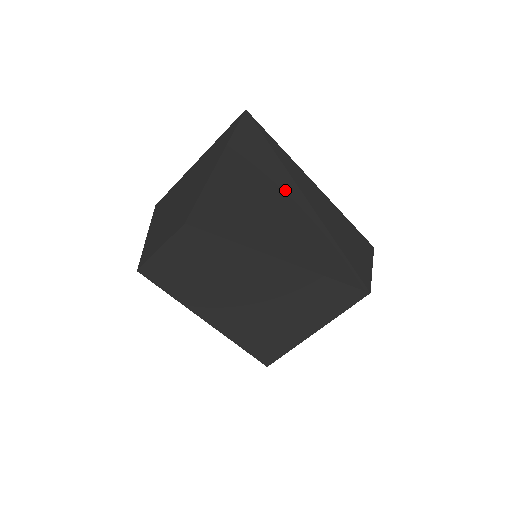
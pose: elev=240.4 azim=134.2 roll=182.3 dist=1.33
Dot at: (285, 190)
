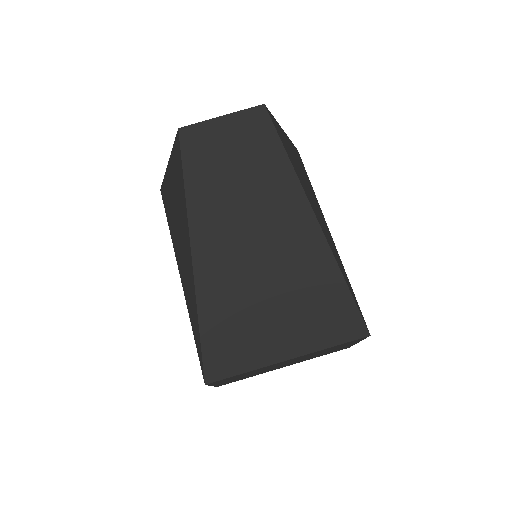
Dot at: (318, 206)
